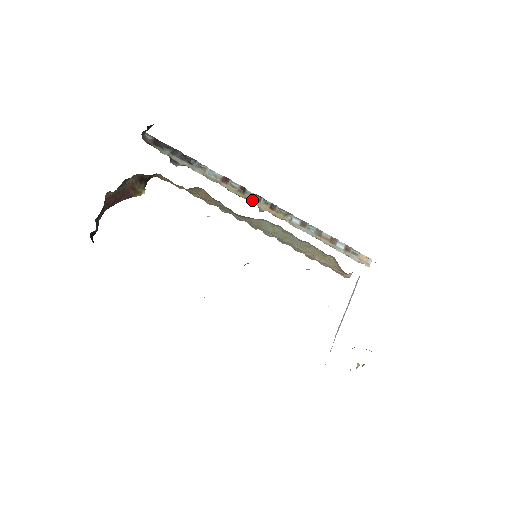
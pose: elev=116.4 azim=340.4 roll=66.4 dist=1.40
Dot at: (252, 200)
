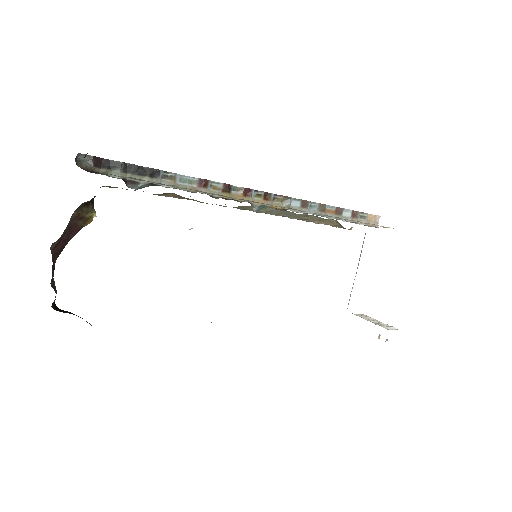
Dot at: (241, 197)
